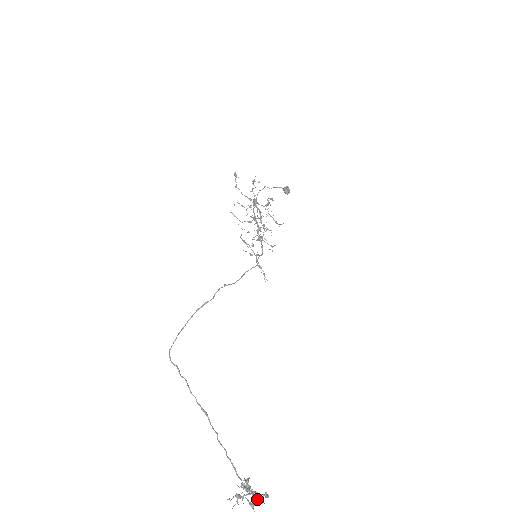
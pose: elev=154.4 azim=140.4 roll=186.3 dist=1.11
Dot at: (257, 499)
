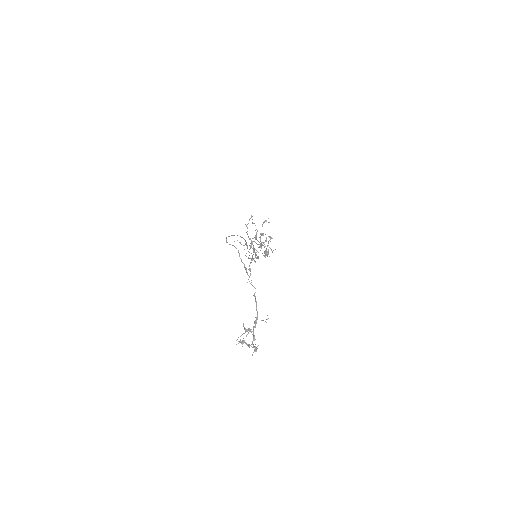
Dot at: occluded
